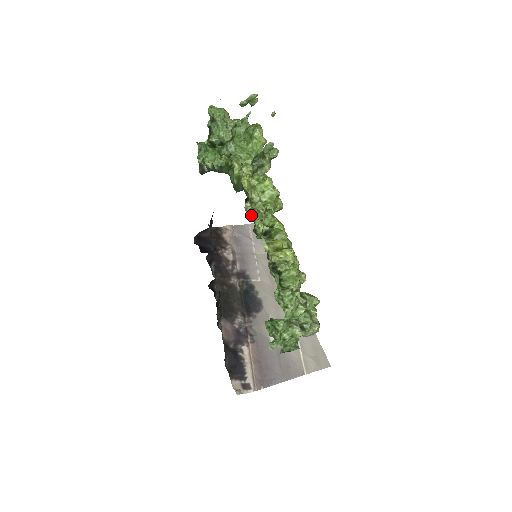
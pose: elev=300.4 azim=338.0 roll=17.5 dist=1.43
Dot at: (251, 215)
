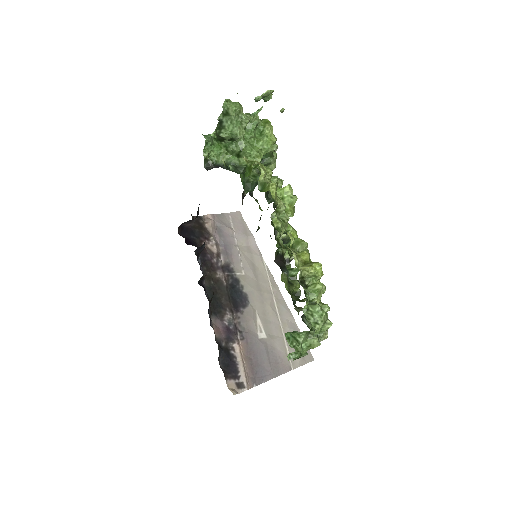
Dot at: (279, 226)
